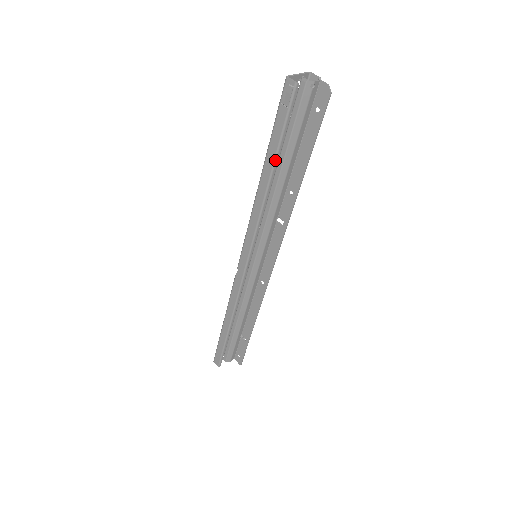
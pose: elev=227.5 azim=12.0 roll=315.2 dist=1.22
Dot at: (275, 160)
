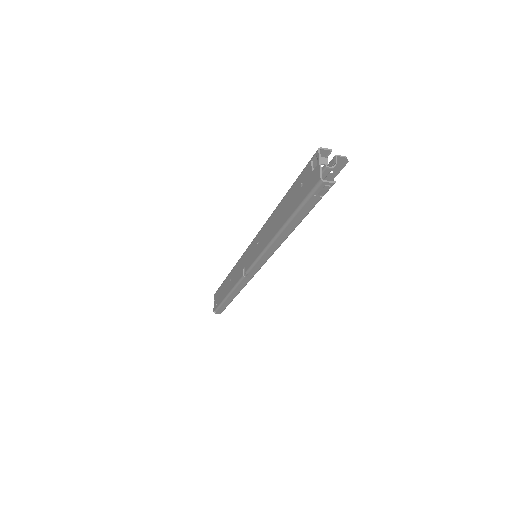
Dot at: occluded
